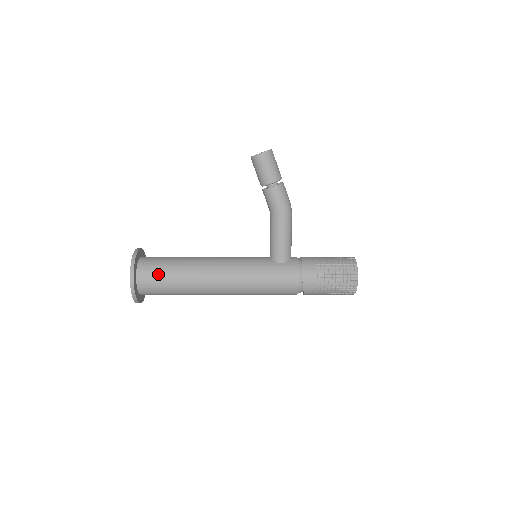
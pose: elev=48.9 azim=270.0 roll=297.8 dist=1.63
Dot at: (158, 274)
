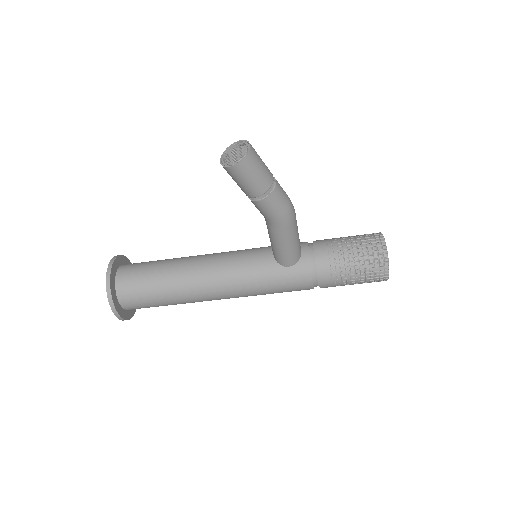
Dot at: (143, 298)
